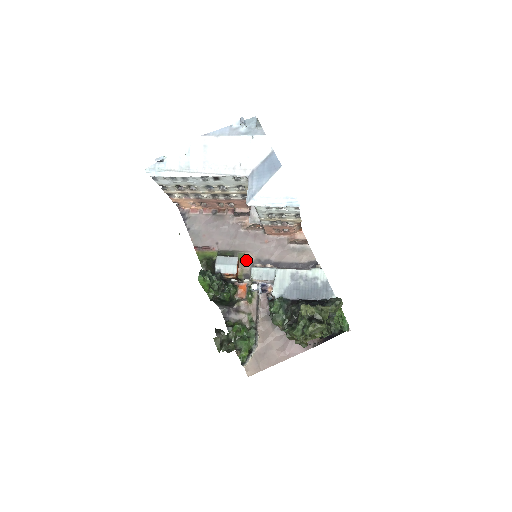
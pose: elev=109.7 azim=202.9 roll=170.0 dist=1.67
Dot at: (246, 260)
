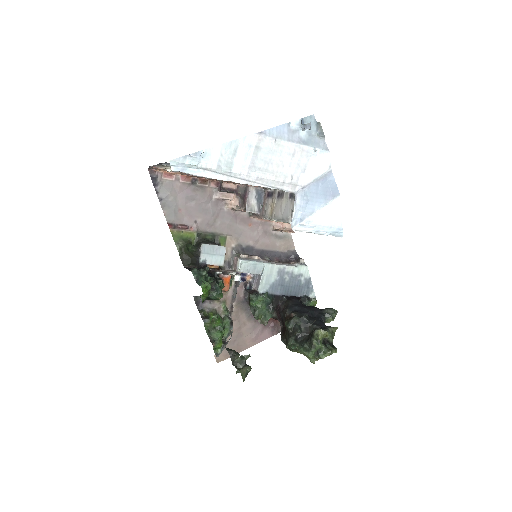
Dot at: (227, 245)
